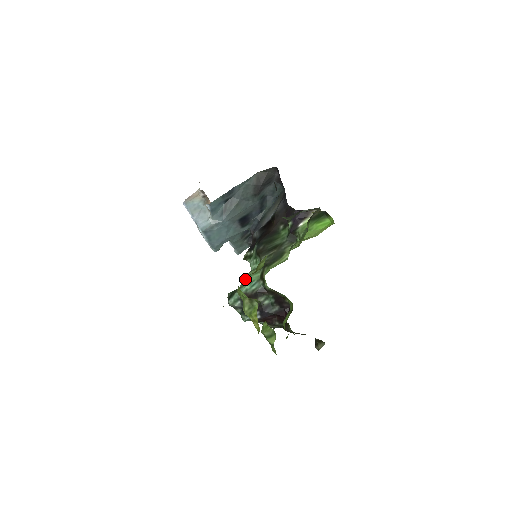
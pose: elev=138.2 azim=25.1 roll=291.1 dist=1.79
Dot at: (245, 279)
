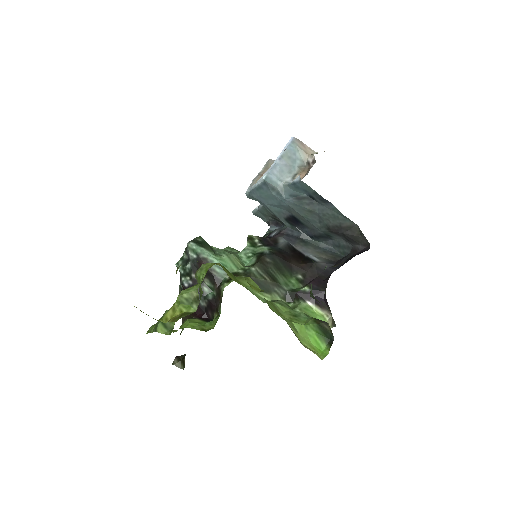
Dot at: (224, 253)
